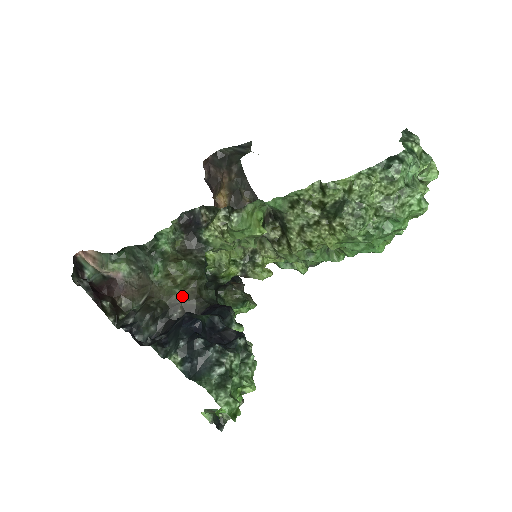
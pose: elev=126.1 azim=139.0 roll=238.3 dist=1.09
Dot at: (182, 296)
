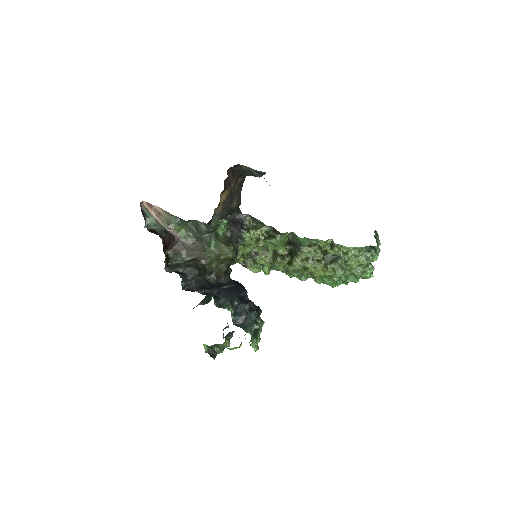
Dot at: (217, 267)
